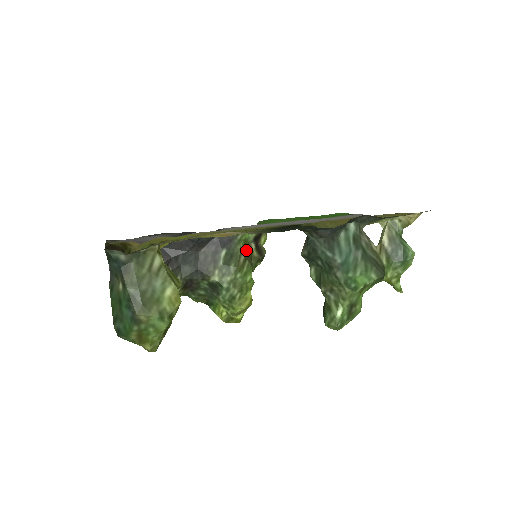
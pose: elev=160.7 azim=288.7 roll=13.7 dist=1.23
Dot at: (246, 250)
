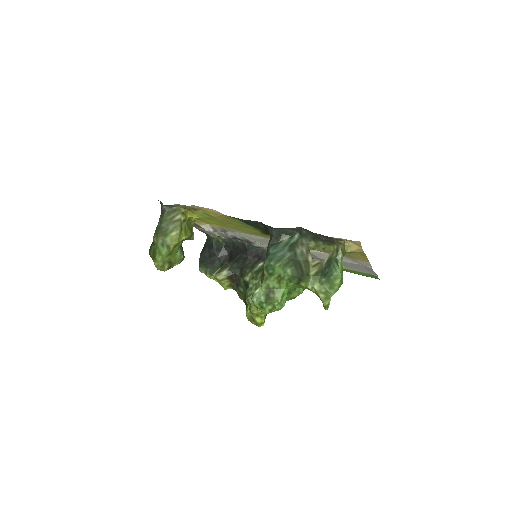
Dot at: occluded
